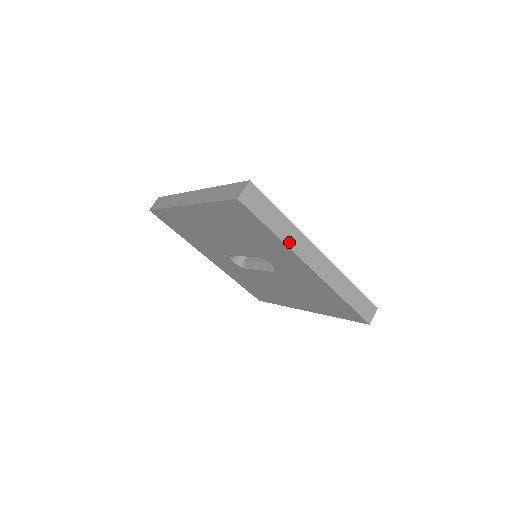
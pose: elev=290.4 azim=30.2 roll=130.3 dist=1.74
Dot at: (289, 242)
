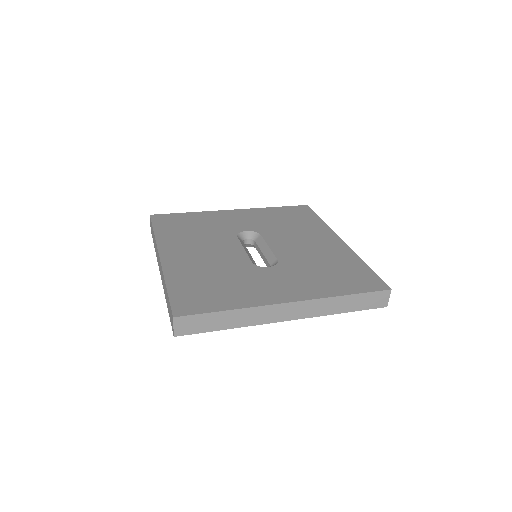
Dot at: (249, 322)
